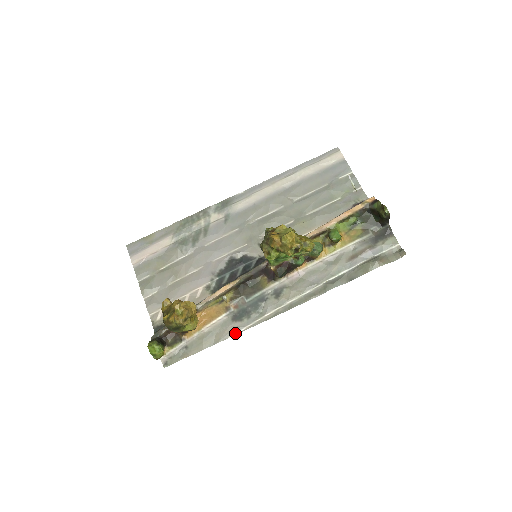
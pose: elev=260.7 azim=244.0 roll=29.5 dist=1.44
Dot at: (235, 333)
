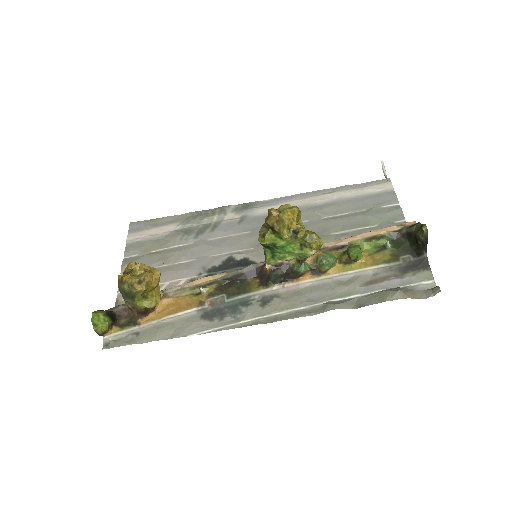
Dot at: (198, 332)
